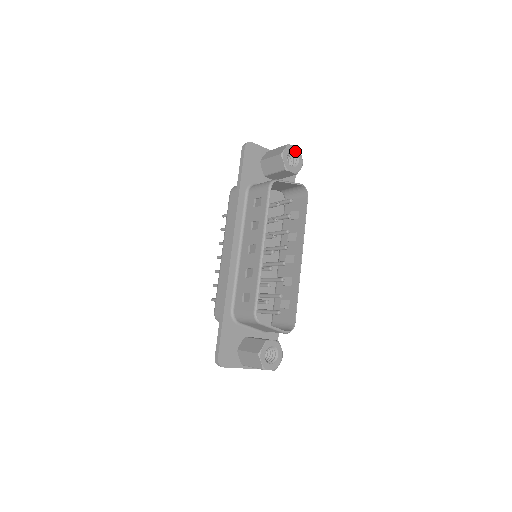
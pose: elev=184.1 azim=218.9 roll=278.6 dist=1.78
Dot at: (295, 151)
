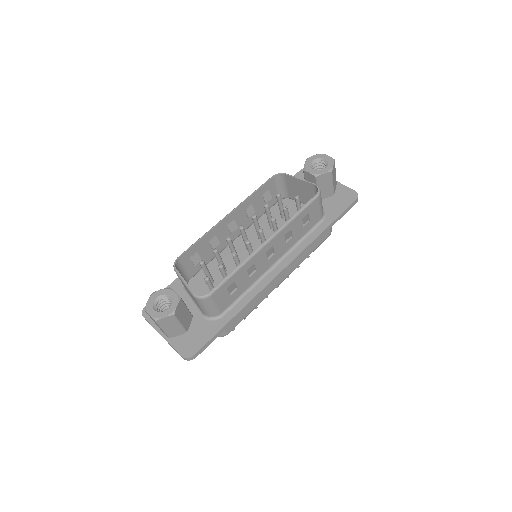
Dot at: (327, 159)
